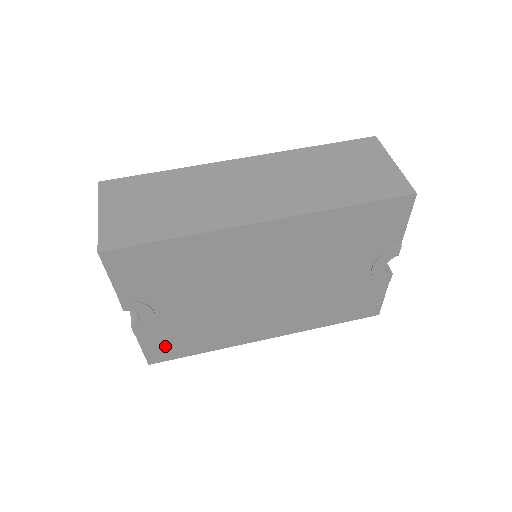
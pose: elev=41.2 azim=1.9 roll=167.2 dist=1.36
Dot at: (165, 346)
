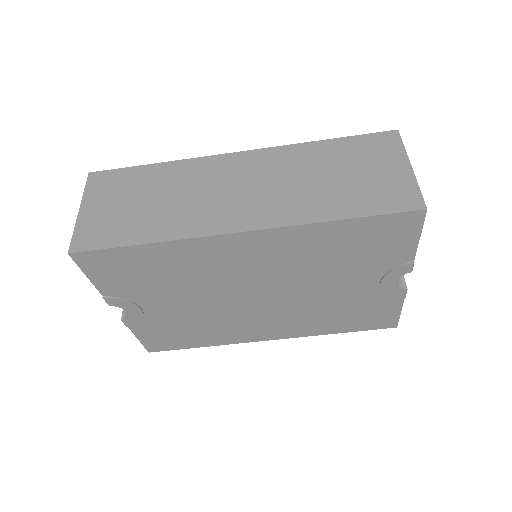
Dot at: (161, 338)
